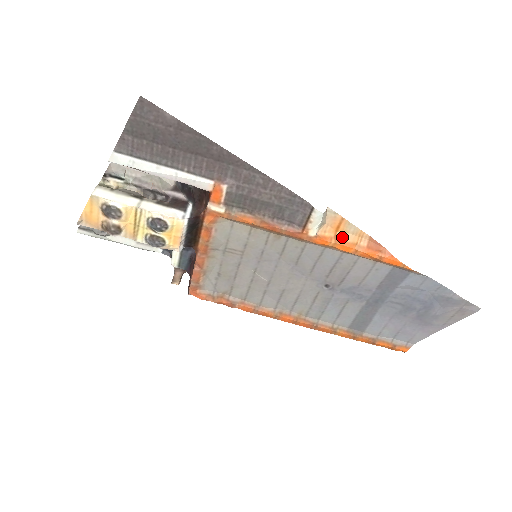
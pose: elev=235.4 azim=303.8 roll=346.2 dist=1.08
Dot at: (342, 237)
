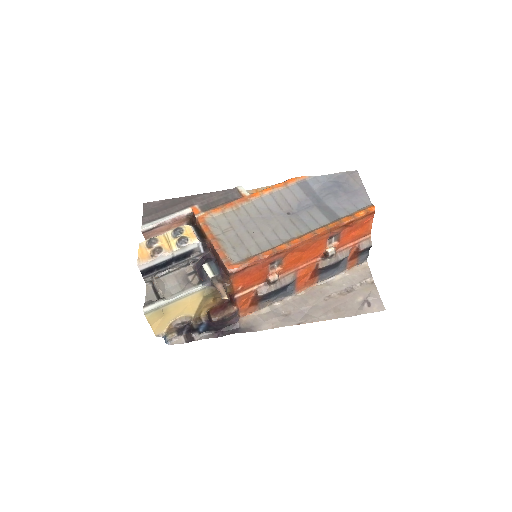
Dot at: (262, 190)
